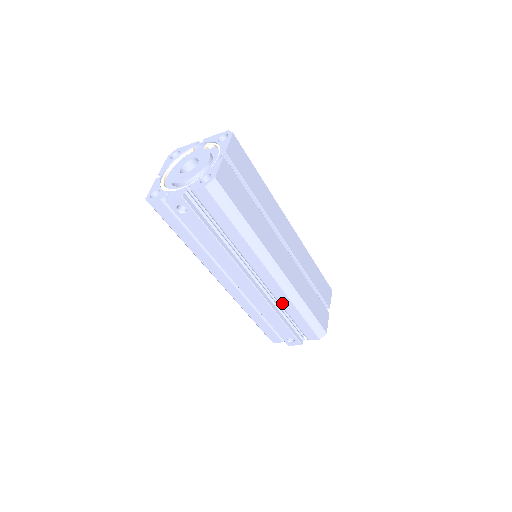
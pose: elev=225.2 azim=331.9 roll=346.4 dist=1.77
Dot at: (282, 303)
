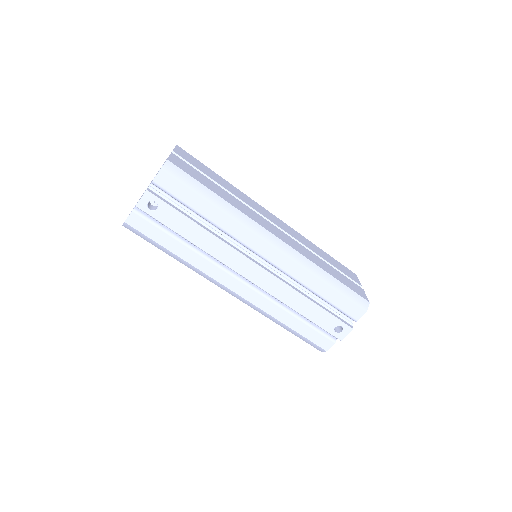
Dot at: (301, 280)
